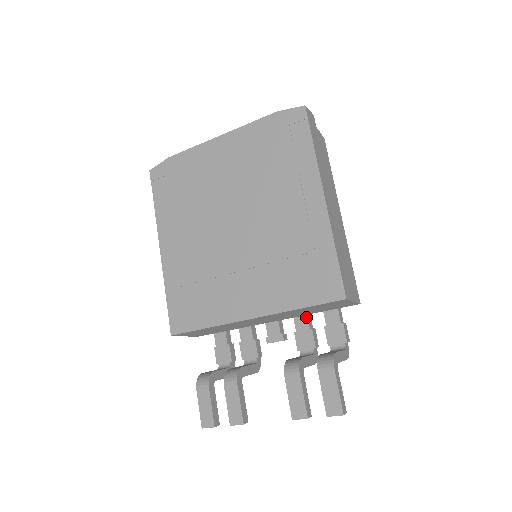
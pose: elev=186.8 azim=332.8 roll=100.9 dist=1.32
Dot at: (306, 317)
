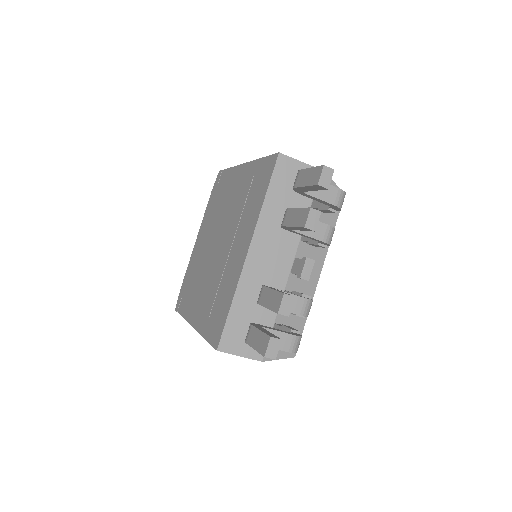
Dot at: occluded
